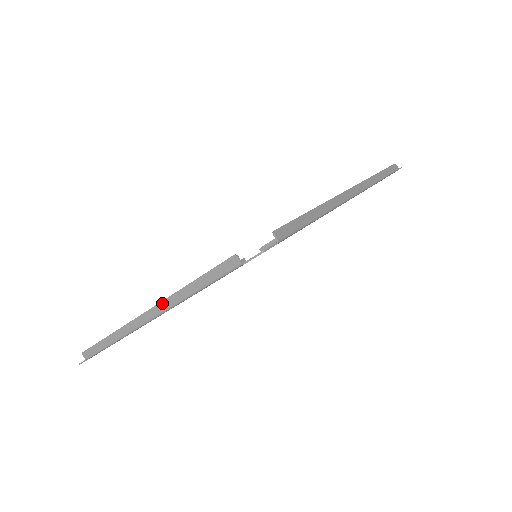
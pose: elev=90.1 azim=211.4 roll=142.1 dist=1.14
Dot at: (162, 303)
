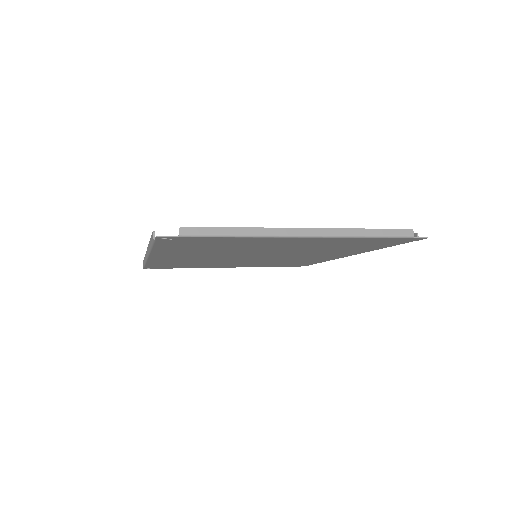
Dot at: (332, 229)
